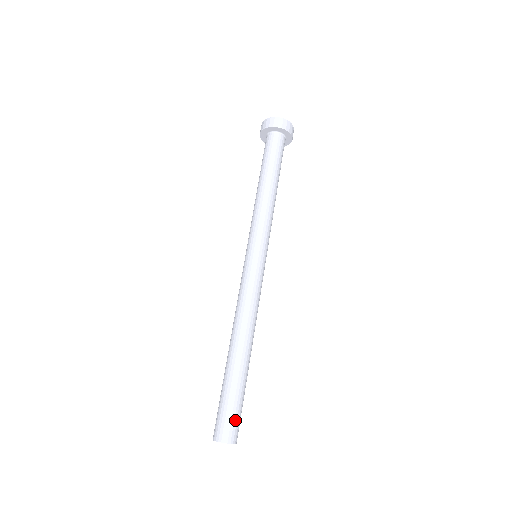
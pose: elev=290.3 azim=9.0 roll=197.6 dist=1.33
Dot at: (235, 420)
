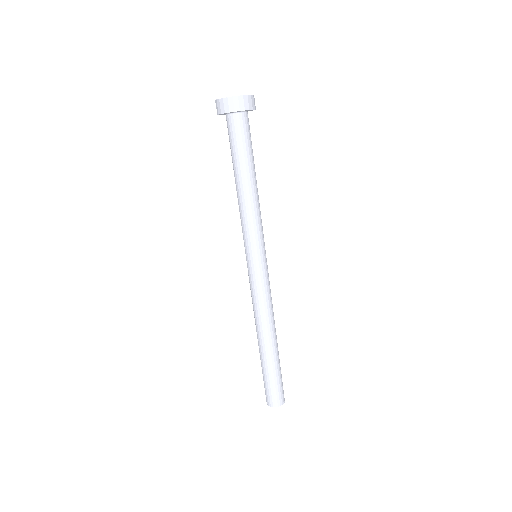
Dot at: (279, 391)
